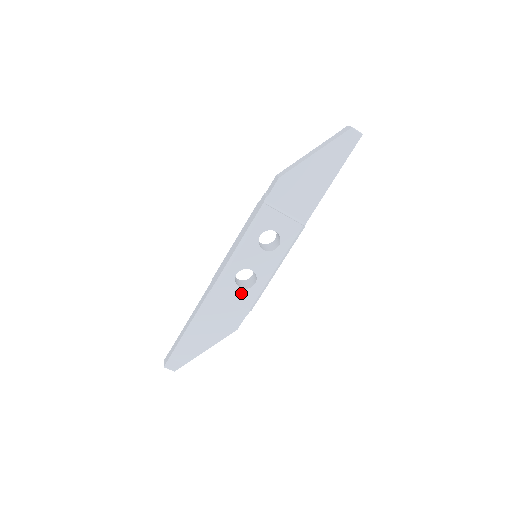
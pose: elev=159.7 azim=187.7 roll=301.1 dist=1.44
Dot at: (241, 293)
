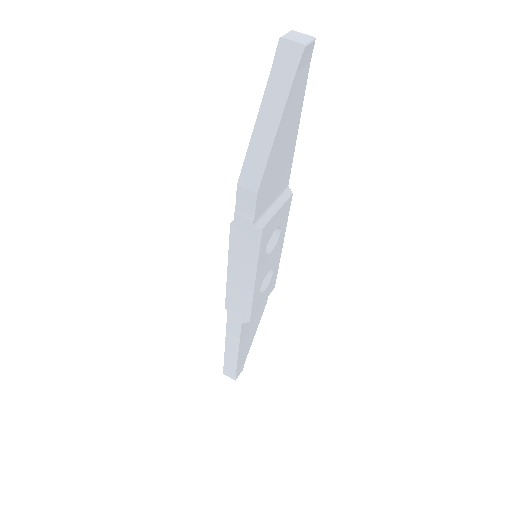
Dot at: (266, 291)
